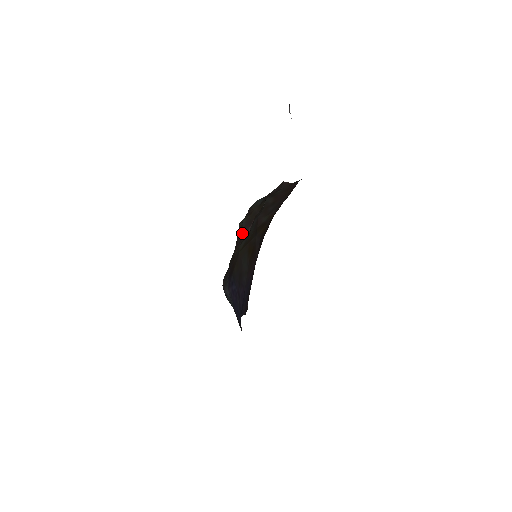
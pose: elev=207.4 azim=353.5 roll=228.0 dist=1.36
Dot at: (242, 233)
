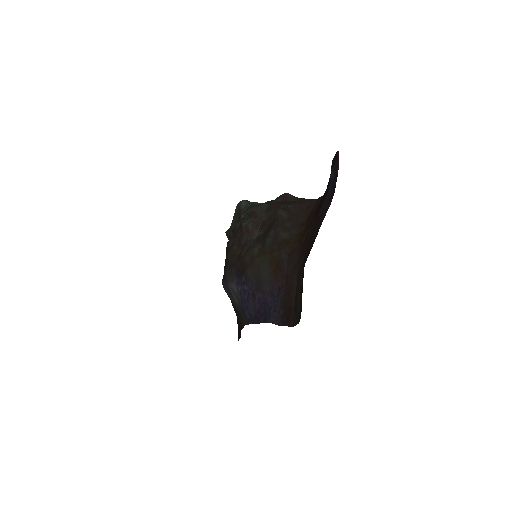
Dot at: (248, 234)
